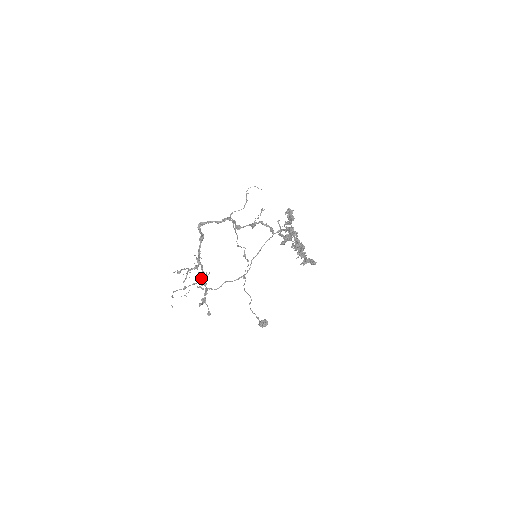
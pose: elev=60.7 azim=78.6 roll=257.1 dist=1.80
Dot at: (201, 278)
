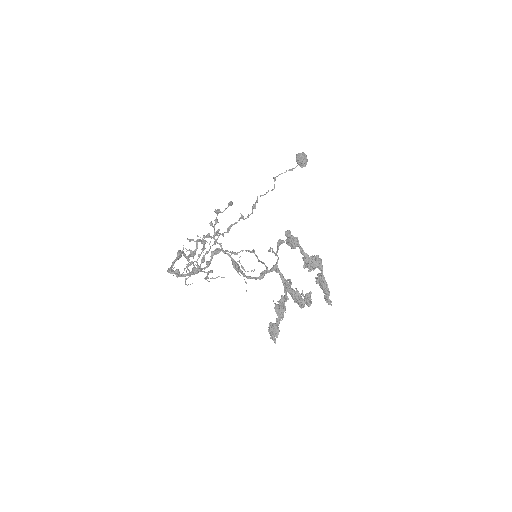
Dot at: (203, 247)
